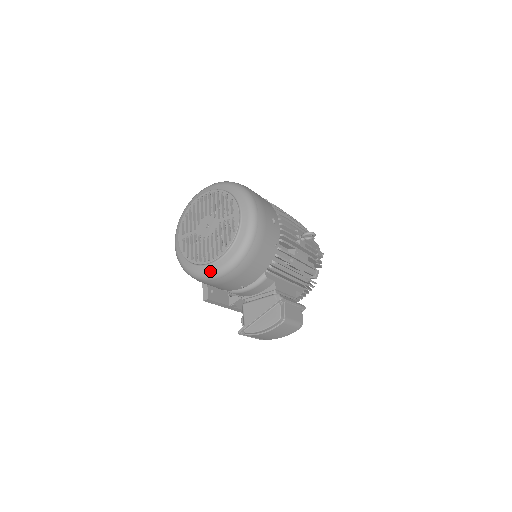
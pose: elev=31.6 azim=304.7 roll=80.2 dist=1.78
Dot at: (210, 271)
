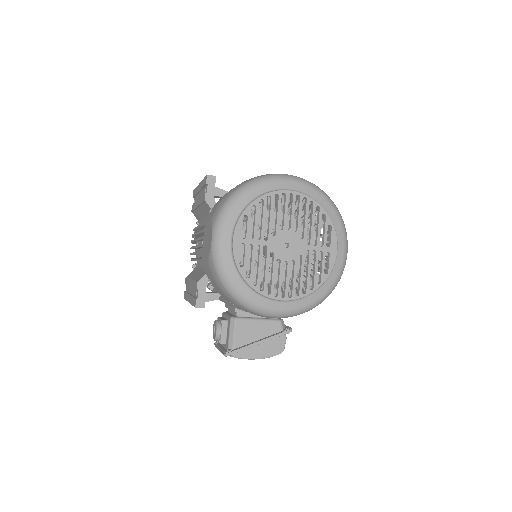
Dot at: (276, 309)
